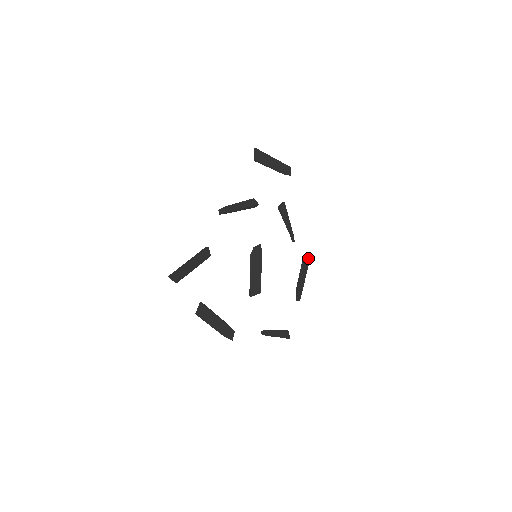
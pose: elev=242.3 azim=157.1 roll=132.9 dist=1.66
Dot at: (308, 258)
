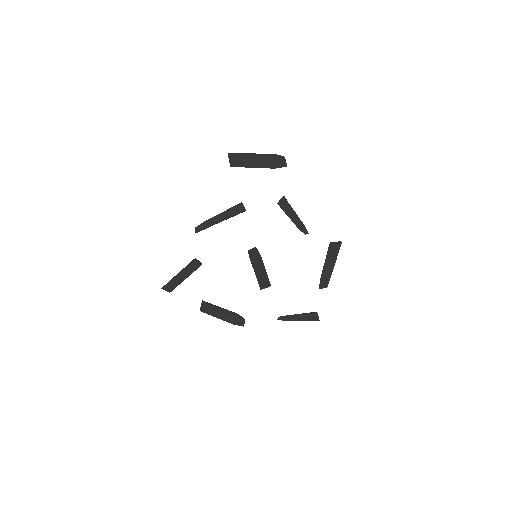
Dot at: (338, 243)
